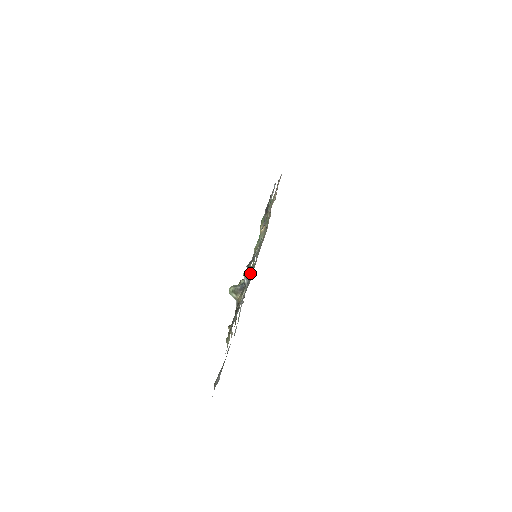
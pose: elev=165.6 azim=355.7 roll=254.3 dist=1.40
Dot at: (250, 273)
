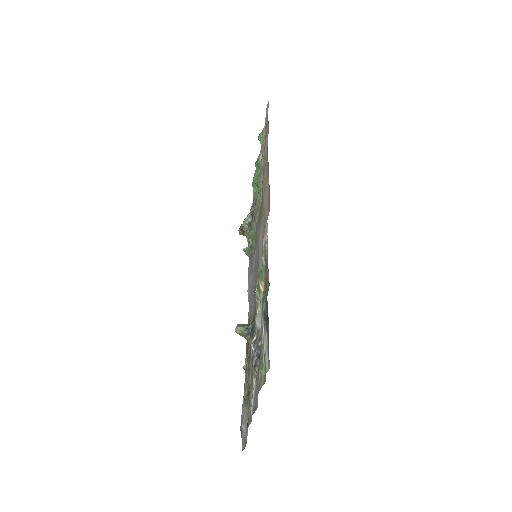
Dot at: occluded
